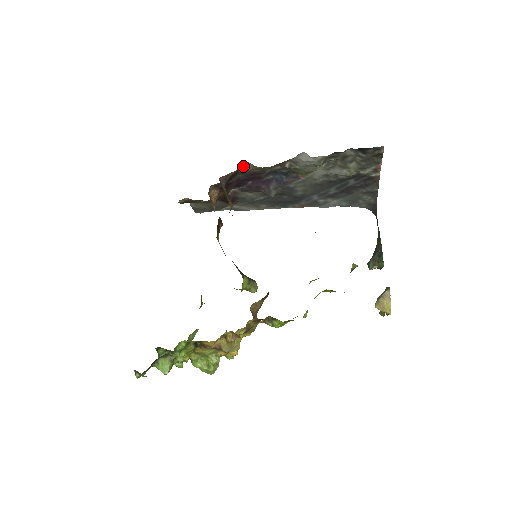
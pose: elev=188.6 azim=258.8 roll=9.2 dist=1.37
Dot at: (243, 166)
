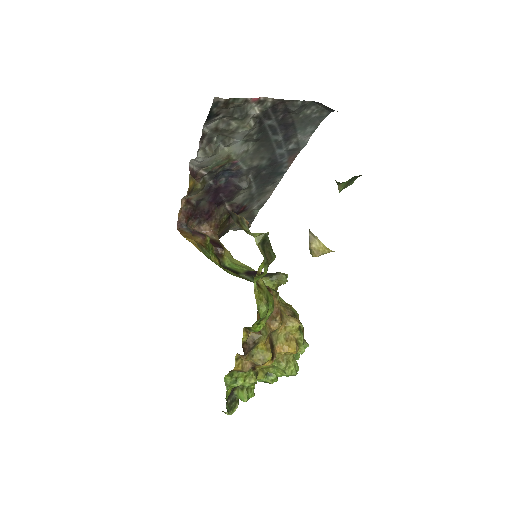
Dot at: (189, 200)
